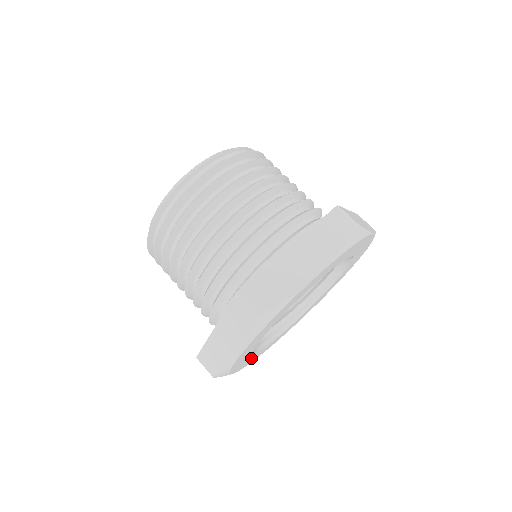
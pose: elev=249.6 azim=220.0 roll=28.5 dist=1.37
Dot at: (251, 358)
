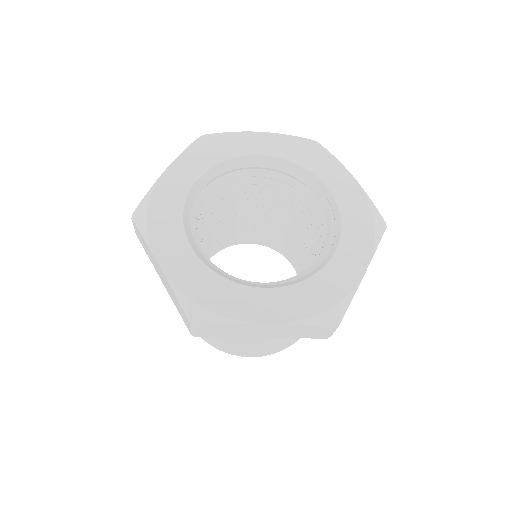
Dot at: (259, 300)
